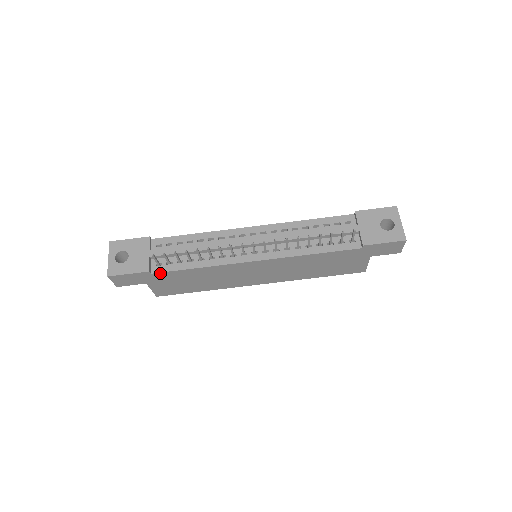
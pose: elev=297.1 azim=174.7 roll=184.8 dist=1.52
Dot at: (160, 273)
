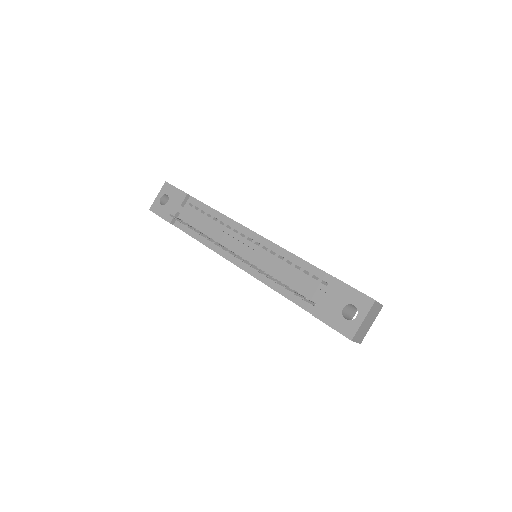
Dot at: (179, 228)
